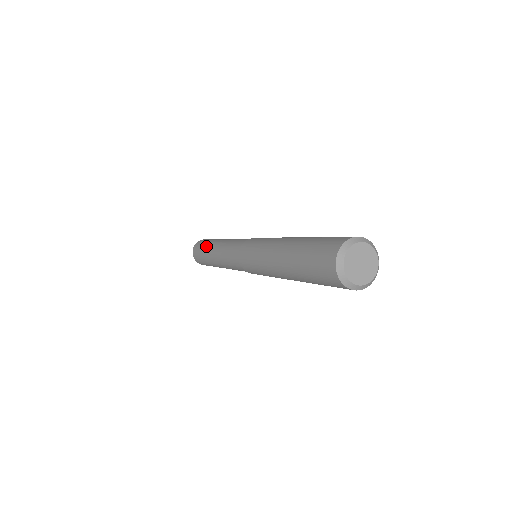
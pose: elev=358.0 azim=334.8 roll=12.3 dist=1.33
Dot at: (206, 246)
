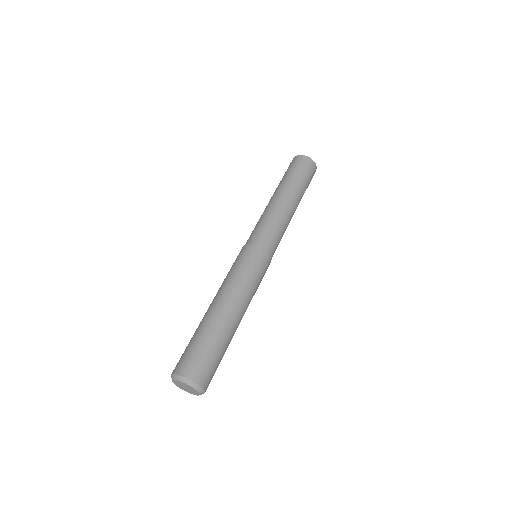
Dot at: (280, 182)
